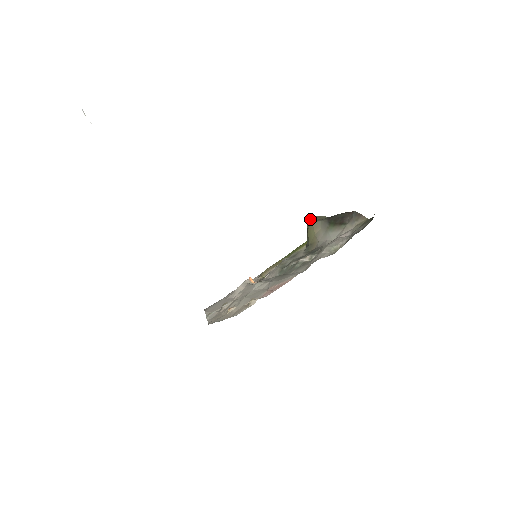
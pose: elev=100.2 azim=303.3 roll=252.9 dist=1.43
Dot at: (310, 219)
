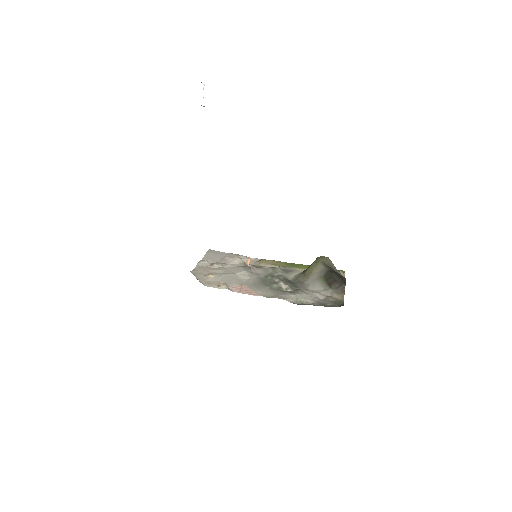
Dot at: (322, 257)
